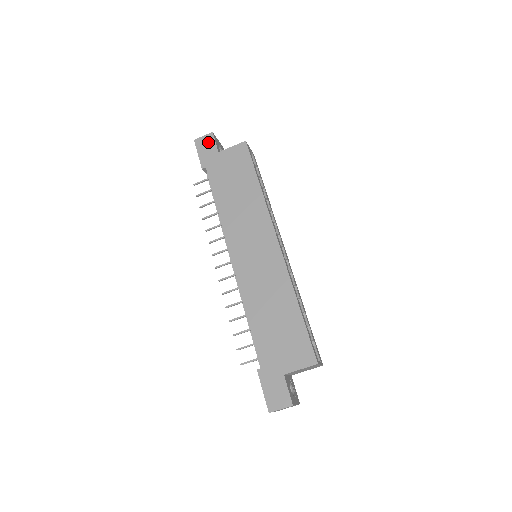
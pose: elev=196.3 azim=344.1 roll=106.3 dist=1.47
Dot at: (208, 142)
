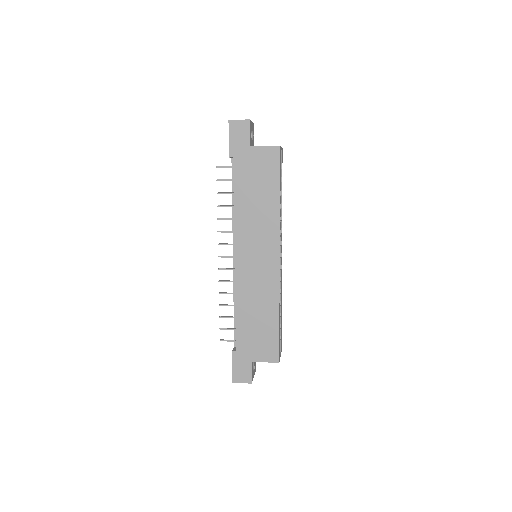
Dot at: (242, 130)
